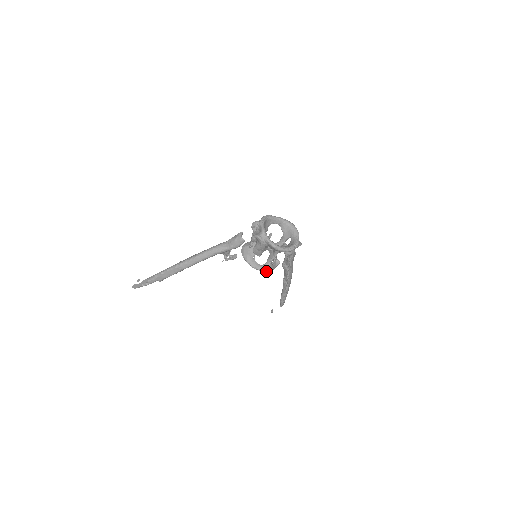
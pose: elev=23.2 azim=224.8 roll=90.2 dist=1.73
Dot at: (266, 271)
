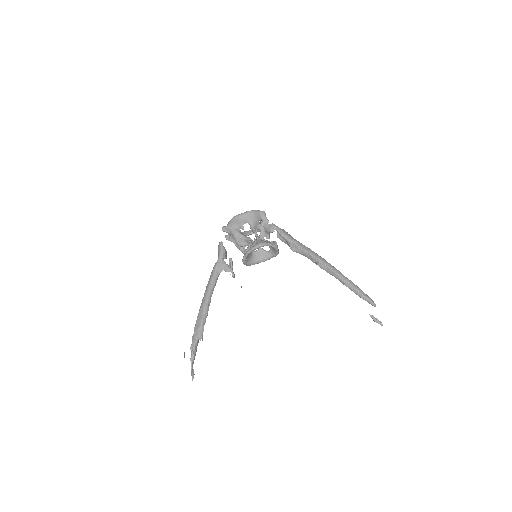
Dot at: (259, 244)
